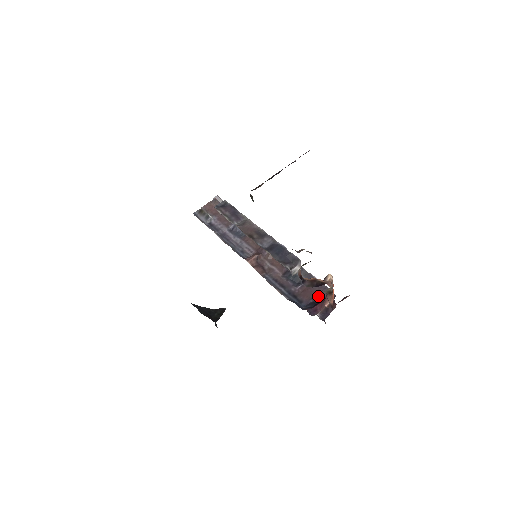
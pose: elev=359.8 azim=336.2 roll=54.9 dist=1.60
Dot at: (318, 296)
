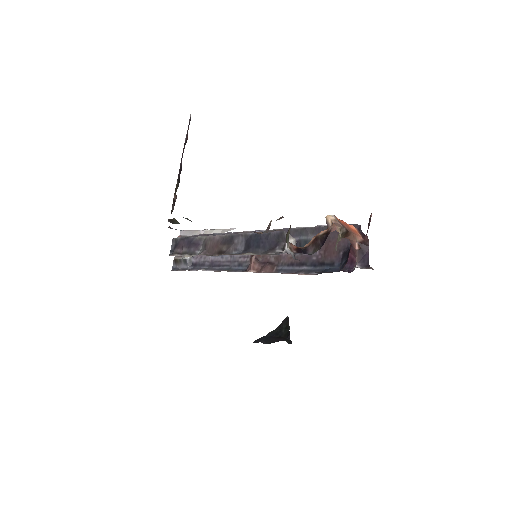
Dot at: (343, 242)
